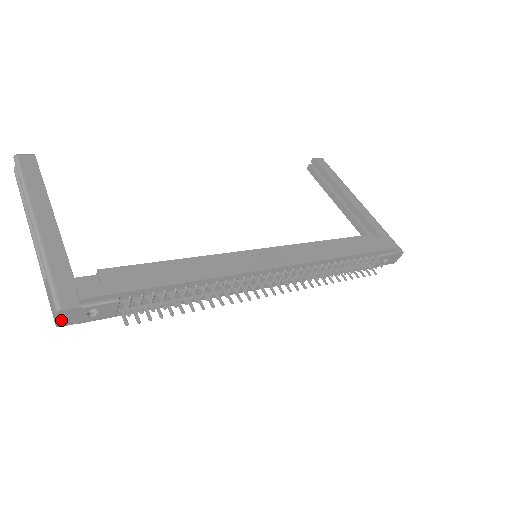
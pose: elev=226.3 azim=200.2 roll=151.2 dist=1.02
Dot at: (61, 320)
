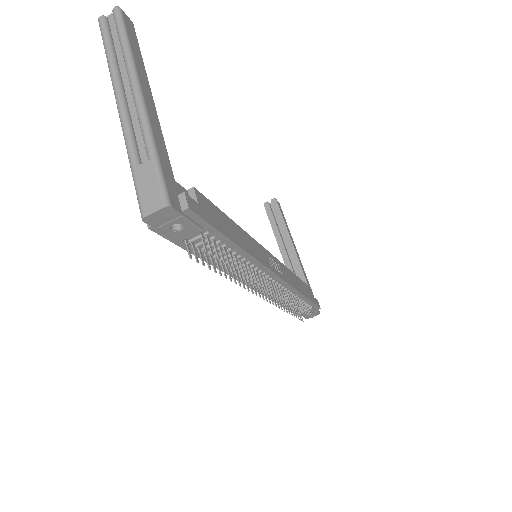
Dot at: (154, 216)
